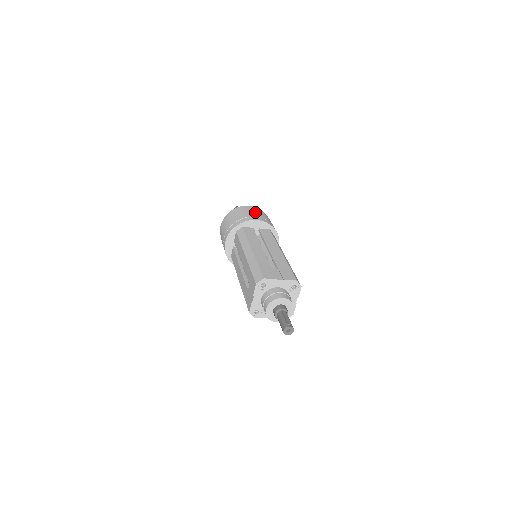
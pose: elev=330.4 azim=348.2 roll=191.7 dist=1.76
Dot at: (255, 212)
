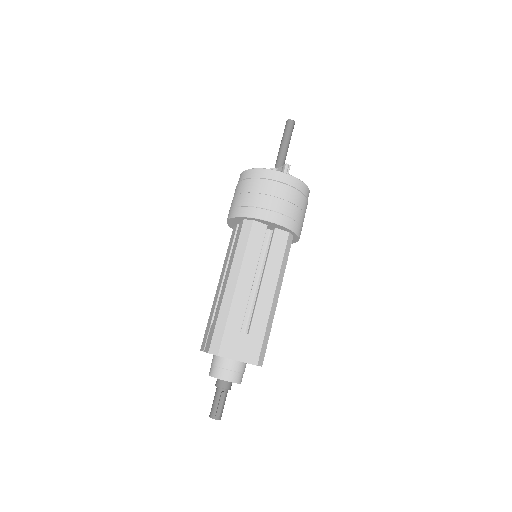
Dot at: (284, 198)
